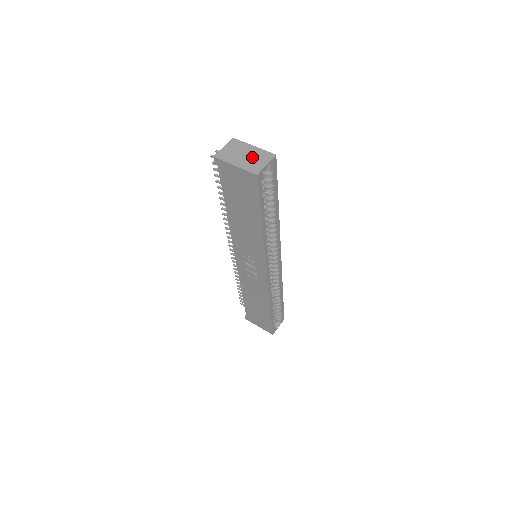
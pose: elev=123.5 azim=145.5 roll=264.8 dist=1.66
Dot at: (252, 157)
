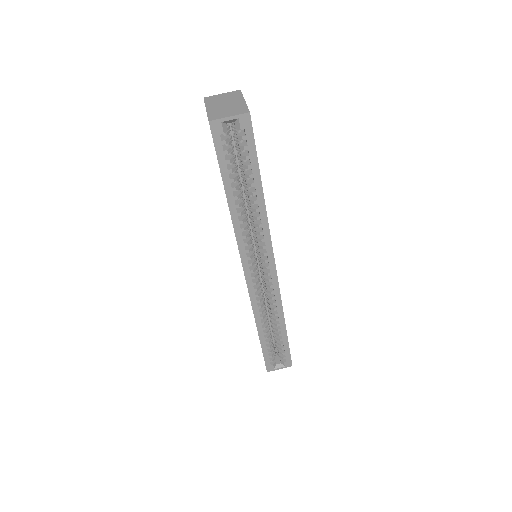
Dot at: (228, 107)
